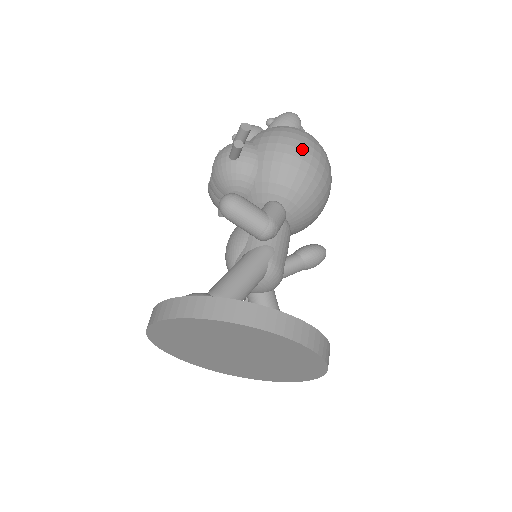
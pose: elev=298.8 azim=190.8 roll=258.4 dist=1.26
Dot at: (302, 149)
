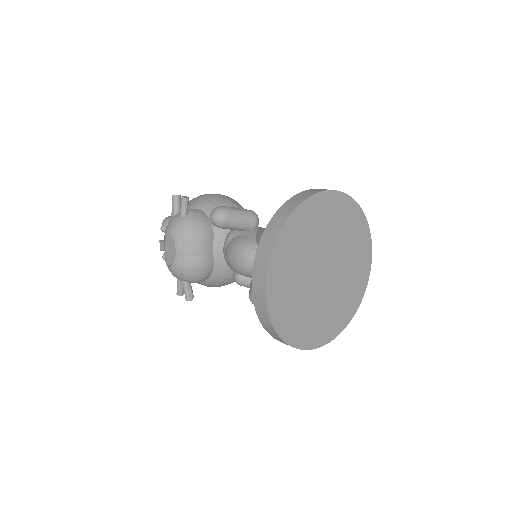
Dot at: (217, 194)
